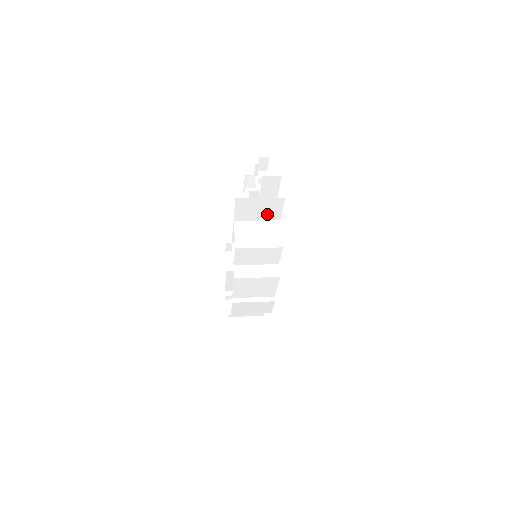
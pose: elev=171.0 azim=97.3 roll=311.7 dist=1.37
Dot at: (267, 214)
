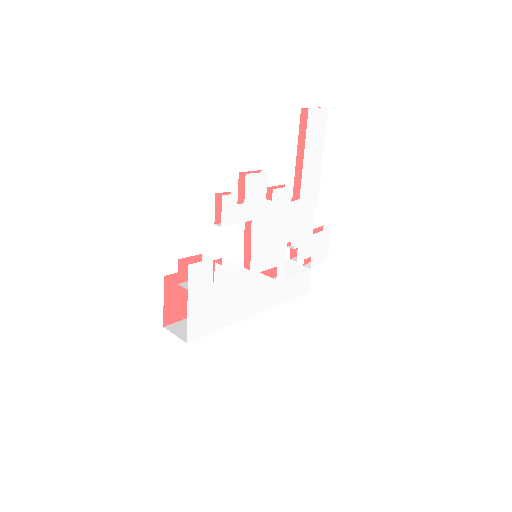
Dot at: occluded
